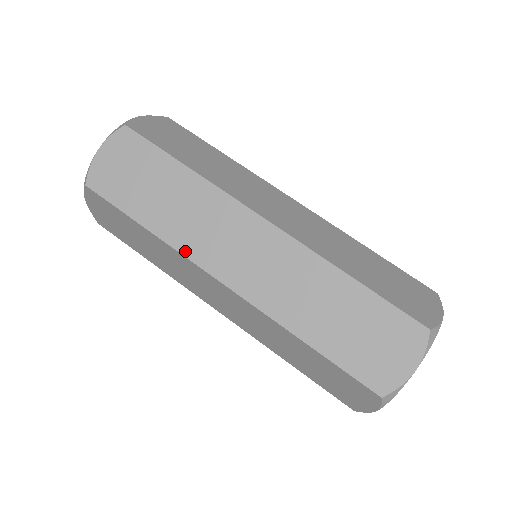
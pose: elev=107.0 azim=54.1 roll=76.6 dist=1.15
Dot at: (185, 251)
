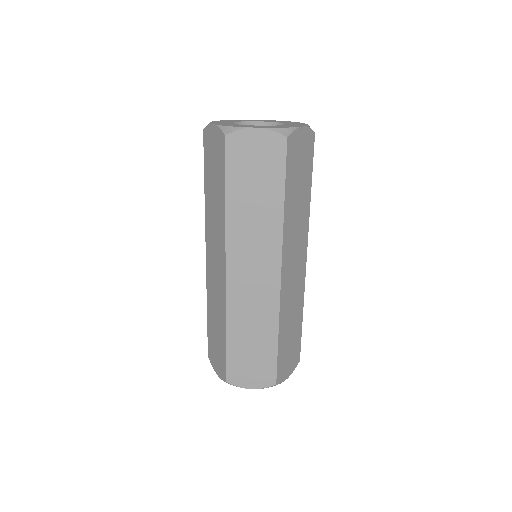
Dot at: (206, 223)
